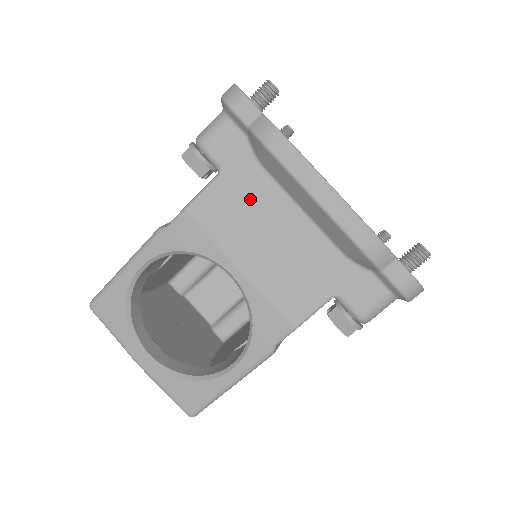
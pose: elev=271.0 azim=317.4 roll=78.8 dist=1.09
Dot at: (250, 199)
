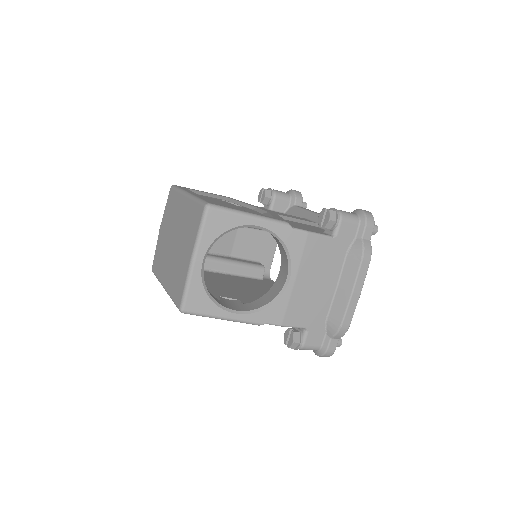
Dot at: (330, 260)
